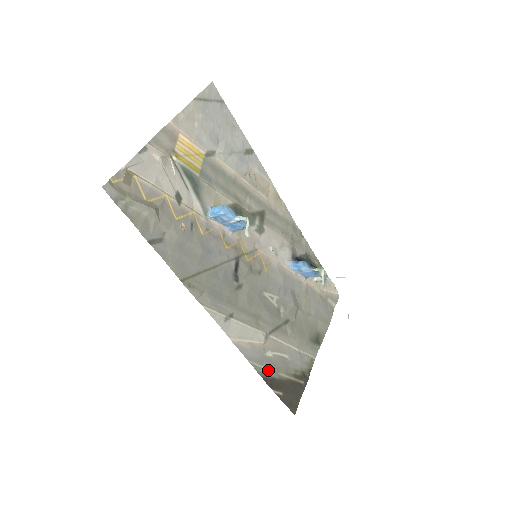
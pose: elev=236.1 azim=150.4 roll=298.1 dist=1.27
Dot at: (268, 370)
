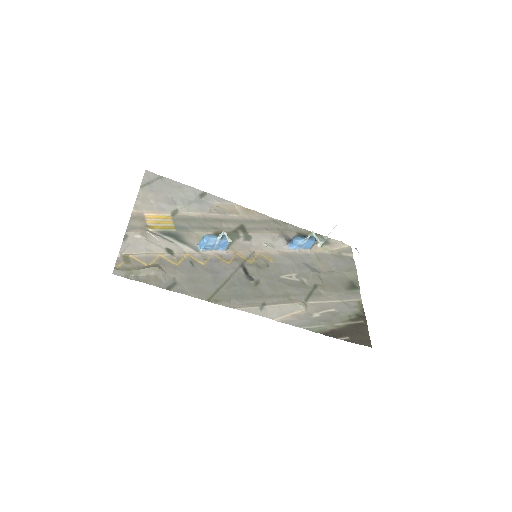
Dot at: (323, 327)
